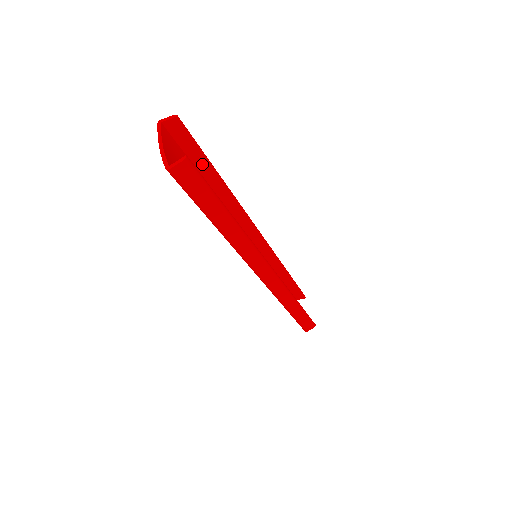
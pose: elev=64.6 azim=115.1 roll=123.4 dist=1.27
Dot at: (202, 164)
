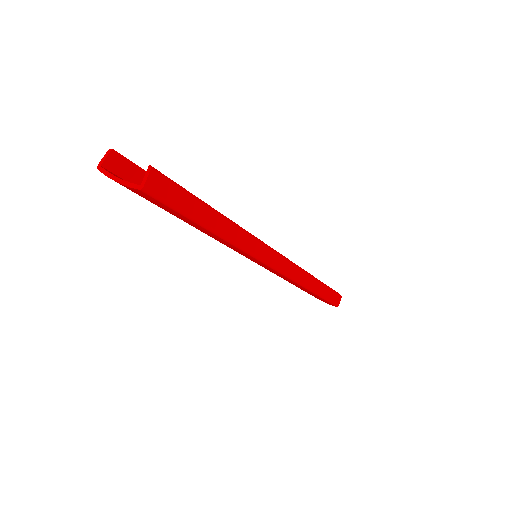
Dot at: occluded
